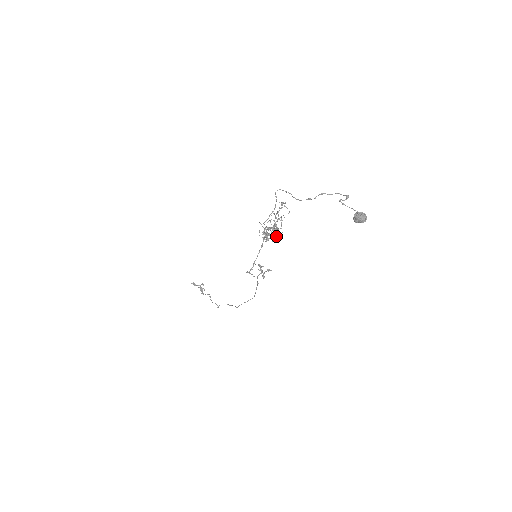
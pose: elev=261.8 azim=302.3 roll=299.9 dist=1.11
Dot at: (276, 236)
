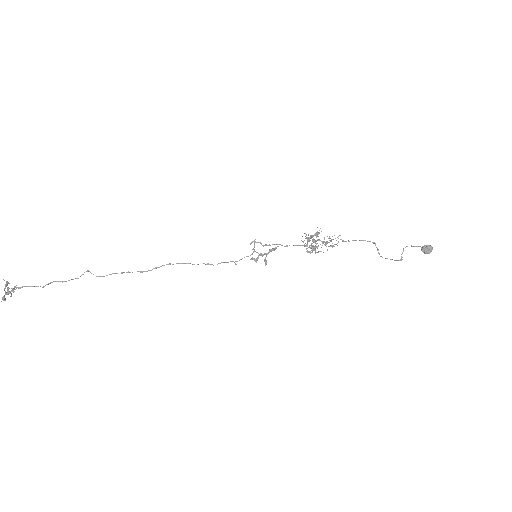
Dot at: occluded
